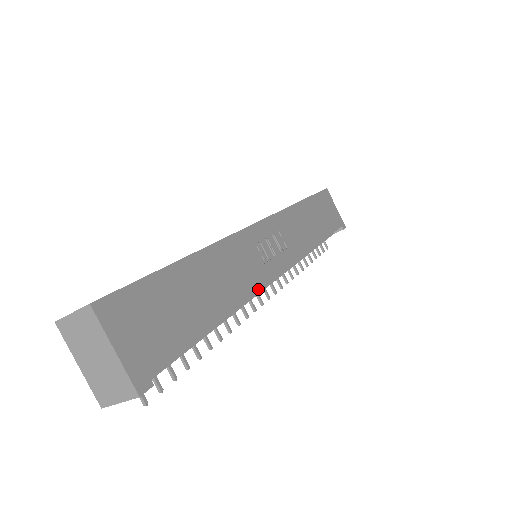
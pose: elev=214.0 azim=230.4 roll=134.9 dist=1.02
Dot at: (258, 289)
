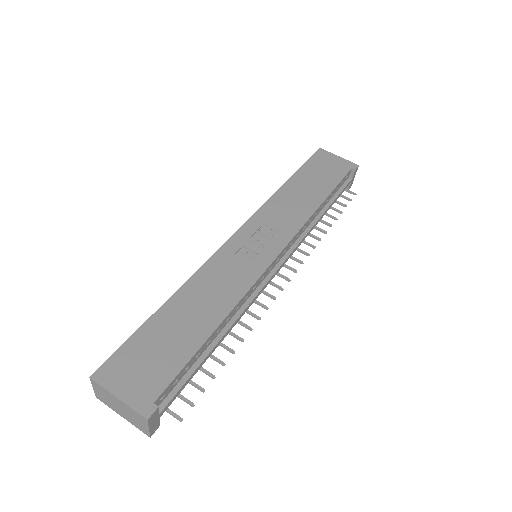
Dot at: (250, 285)
